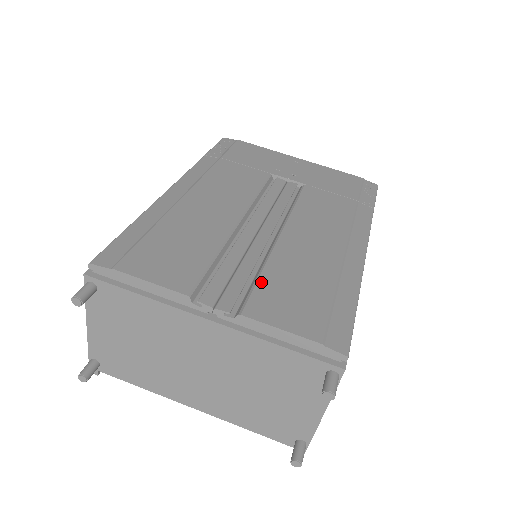
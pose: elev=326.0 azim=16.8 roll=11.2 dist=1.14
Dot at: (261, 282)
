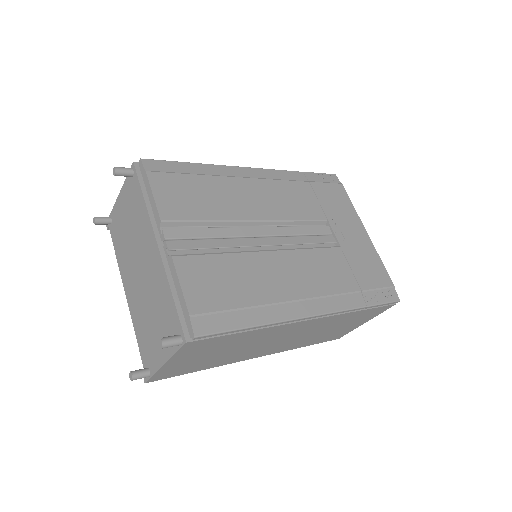
Dot at: (211, 257)
